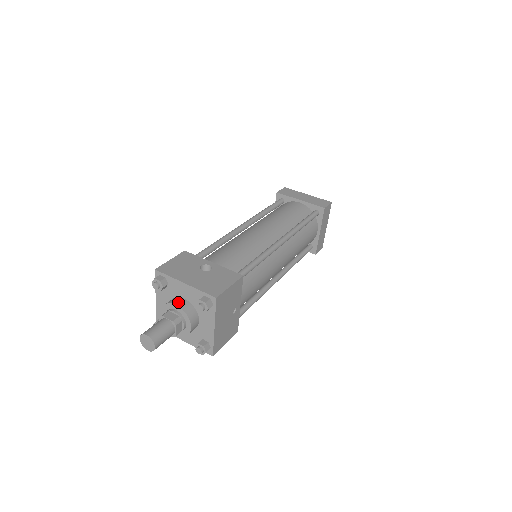
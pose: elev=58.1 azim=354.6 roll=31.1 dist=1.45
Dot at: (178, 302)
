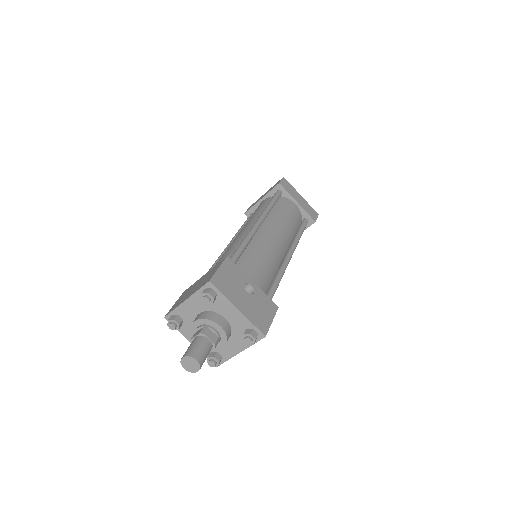
Dot at: (222, 323)
